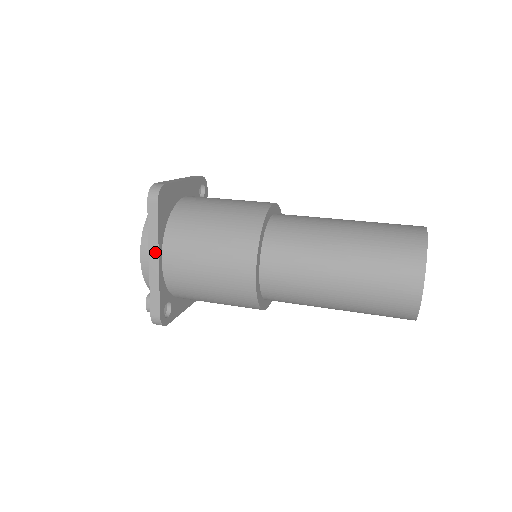
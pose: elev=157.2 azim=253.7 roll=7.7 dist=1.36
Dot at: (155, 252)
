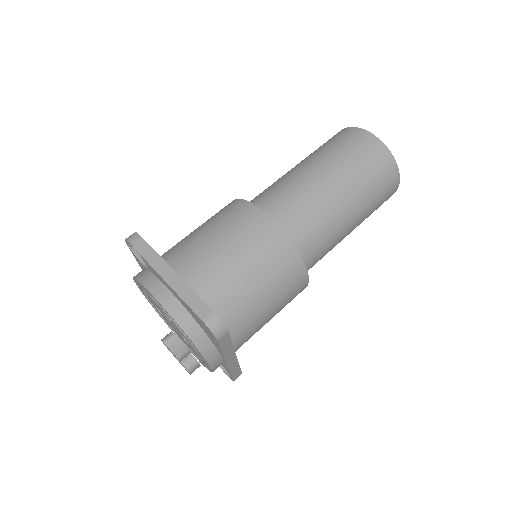
Dot at: (232, 355)
